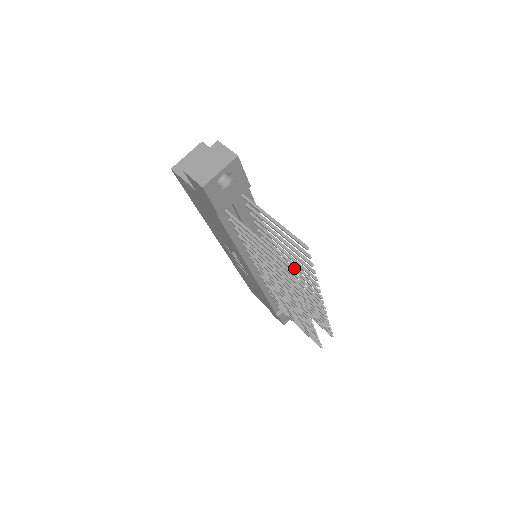
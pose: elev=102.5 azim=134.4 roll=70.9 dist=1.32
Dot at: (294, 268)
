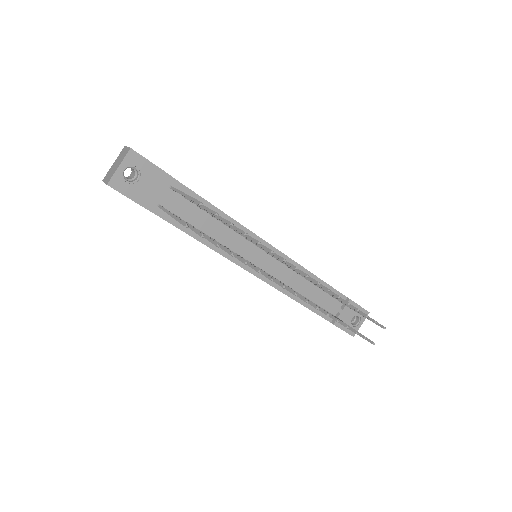
Dot at: occluded
